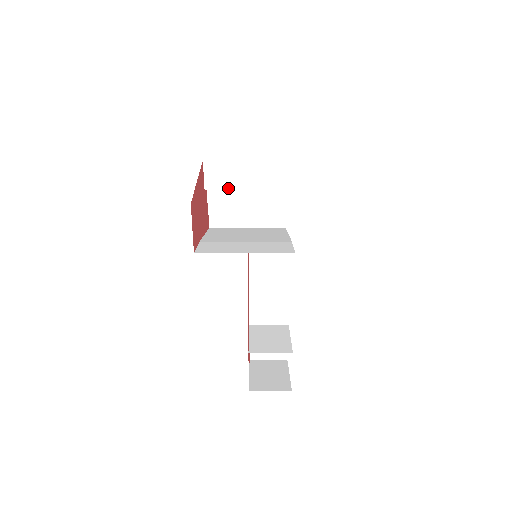
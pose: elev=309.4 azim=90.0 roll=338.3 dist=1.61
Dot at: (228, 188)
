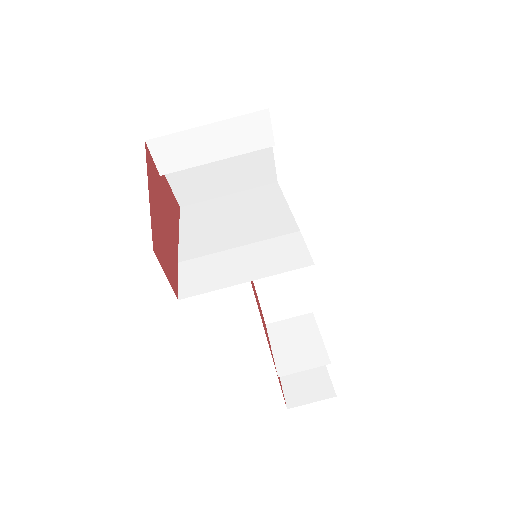
Dot at: (191, 165)
